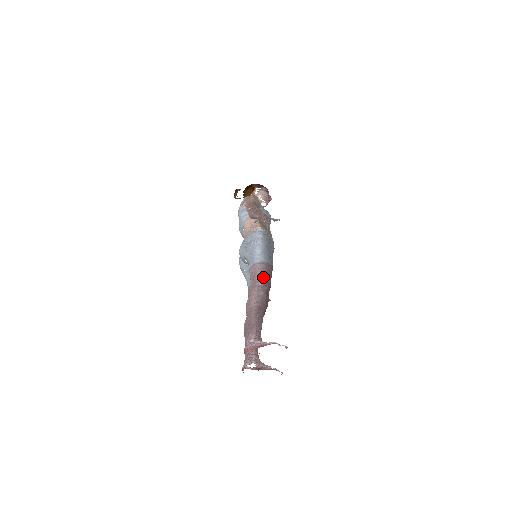
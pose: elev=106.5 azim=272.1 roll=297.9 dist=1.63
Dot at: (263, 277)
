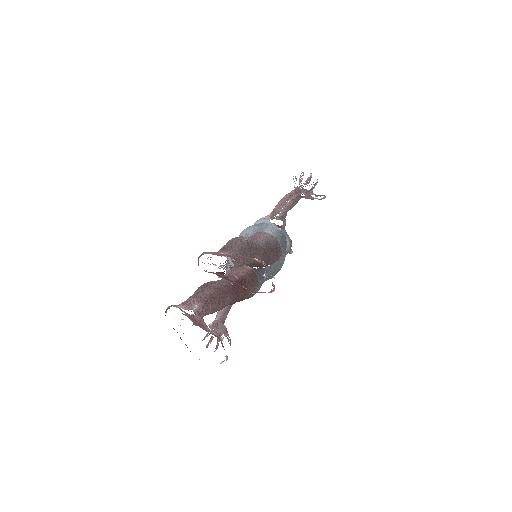
Dot at: (268, 242)
